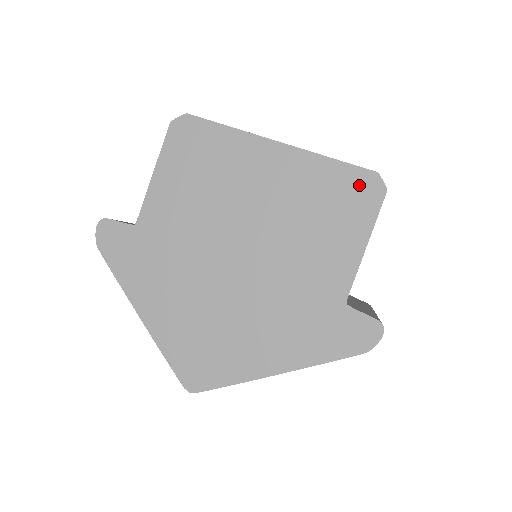
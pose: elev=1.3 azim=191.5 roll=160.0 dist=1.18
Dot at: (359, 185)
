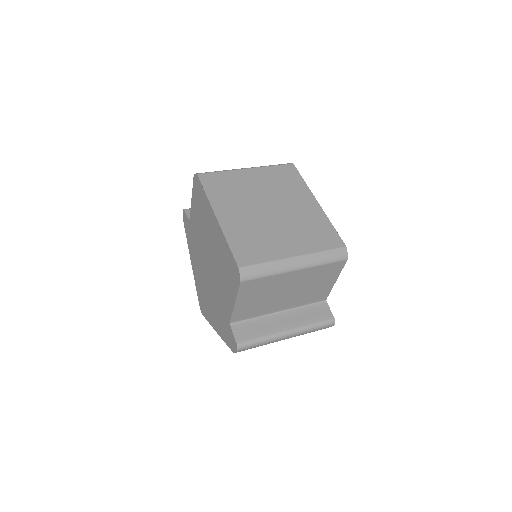
Dot at: (234, 269)
